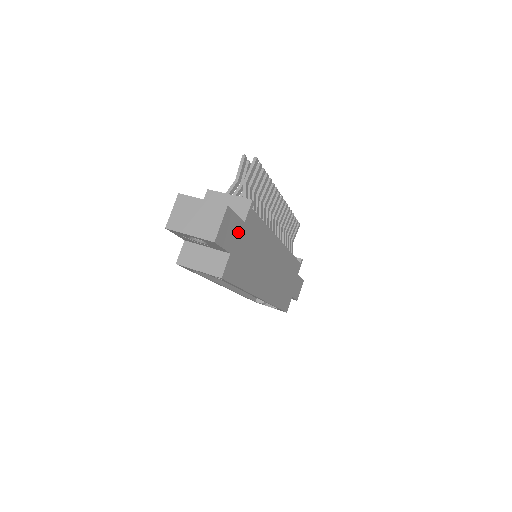
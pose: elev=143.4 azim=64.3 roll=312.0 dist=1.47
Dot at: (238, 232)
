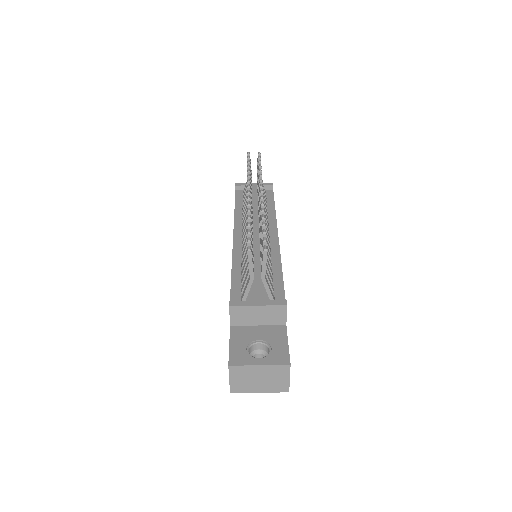
Dot at: occluded
